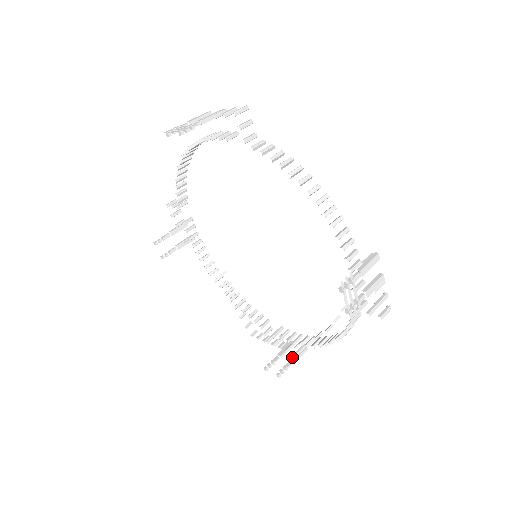
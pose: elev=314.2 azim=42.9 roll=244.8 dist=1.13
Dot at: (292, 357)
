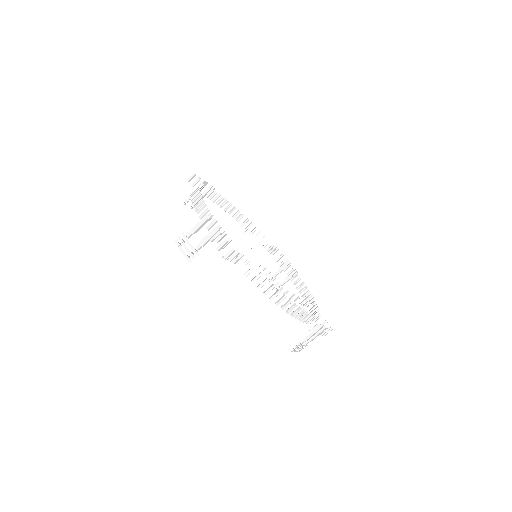
Dot at: (286, 277)
